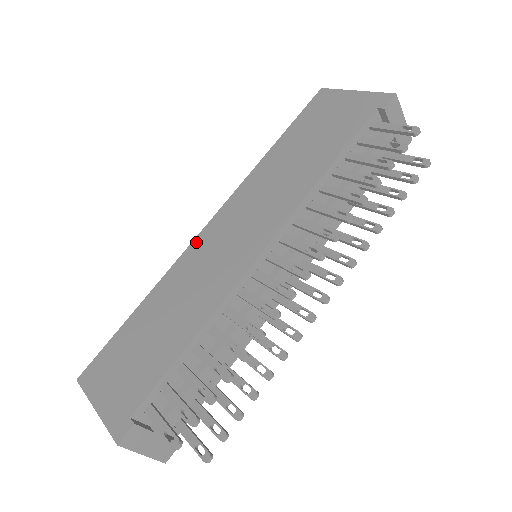
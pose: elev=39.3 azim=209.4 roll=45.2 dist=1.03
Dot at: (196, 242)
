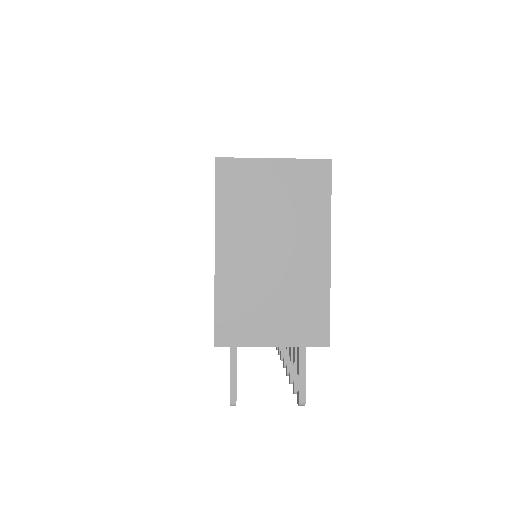
Dot at: occluded
